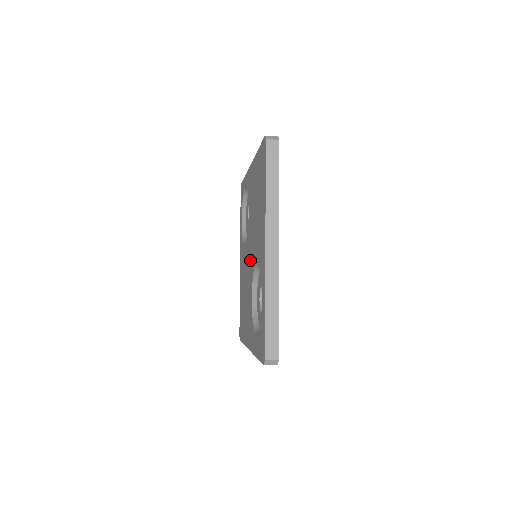
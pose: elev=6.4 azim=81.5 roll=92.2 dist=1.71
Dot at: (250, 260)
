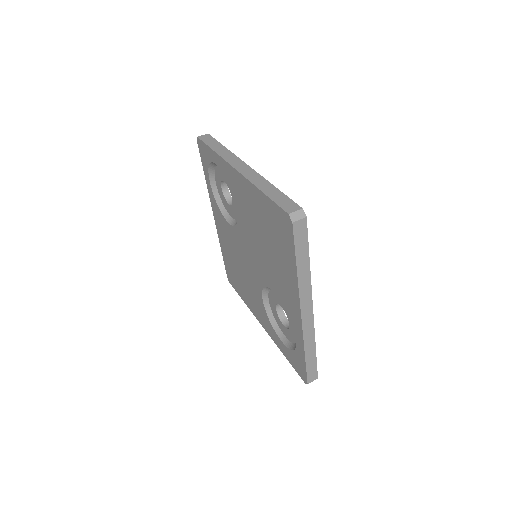
Dot at: (252, 264)
